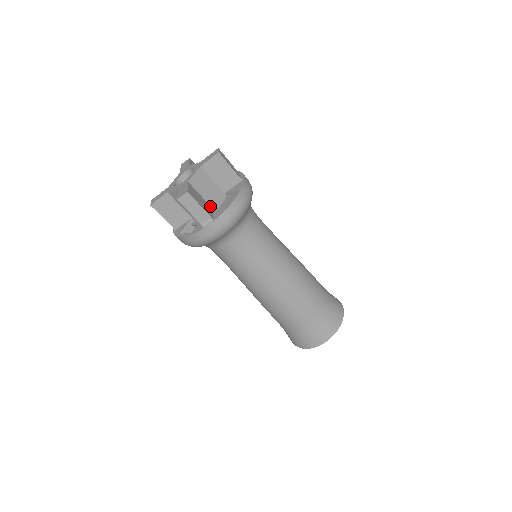
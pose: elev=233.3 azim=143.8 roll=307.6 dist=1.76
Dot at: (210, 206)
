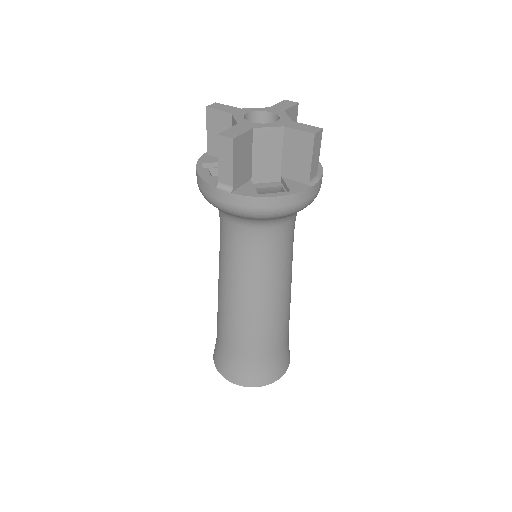
Dot at: (251, 173)
